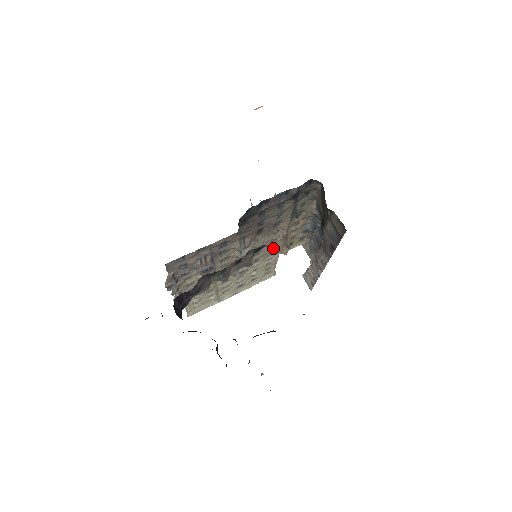
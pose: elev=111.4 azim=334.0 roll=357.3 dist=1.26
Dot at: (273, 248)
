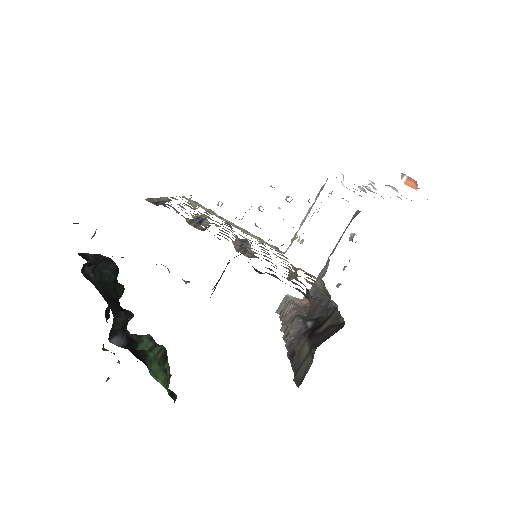
Dot at: (283, 261)
